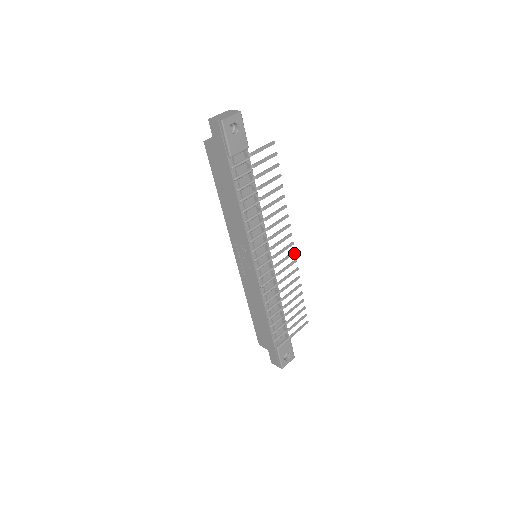
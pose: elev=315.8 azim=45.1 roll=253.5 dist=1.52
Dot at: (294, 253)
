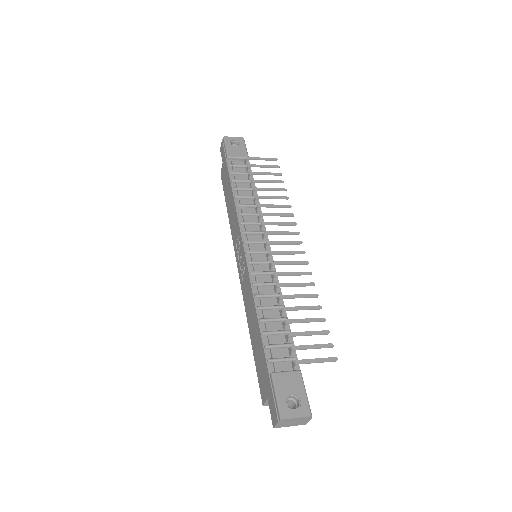
Dot at: (303, 253)
